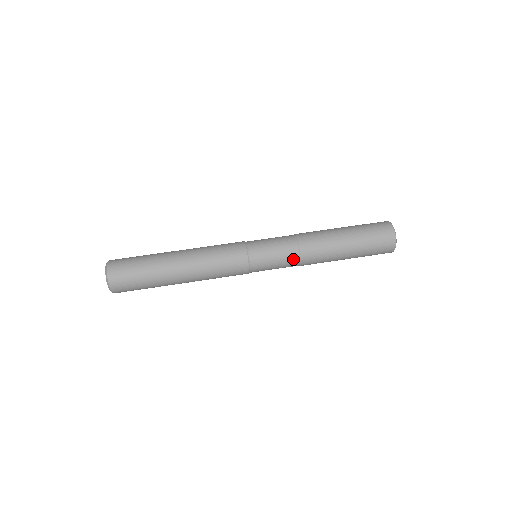
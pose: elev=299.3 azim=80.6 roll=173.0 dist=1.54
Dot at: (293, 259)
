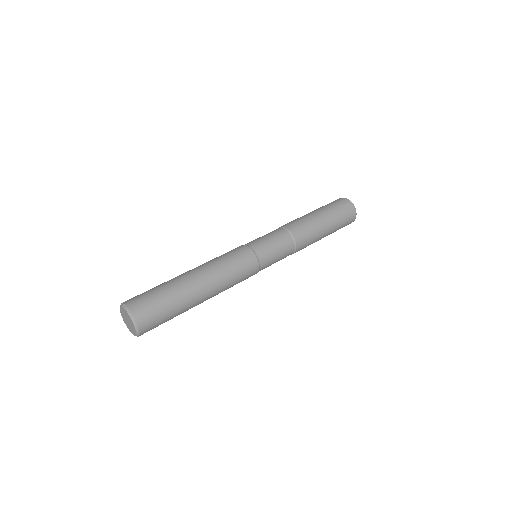
Dot at: (291, 250)
